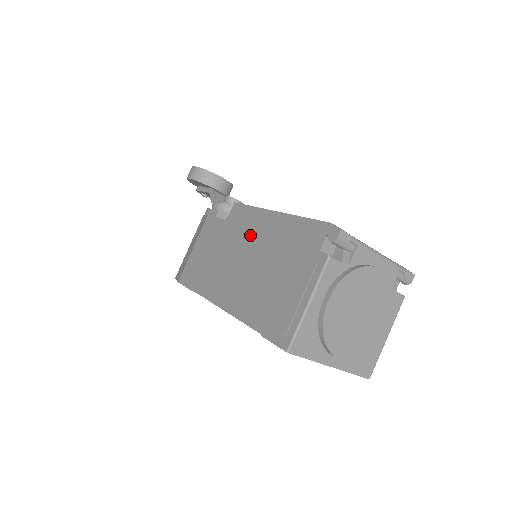
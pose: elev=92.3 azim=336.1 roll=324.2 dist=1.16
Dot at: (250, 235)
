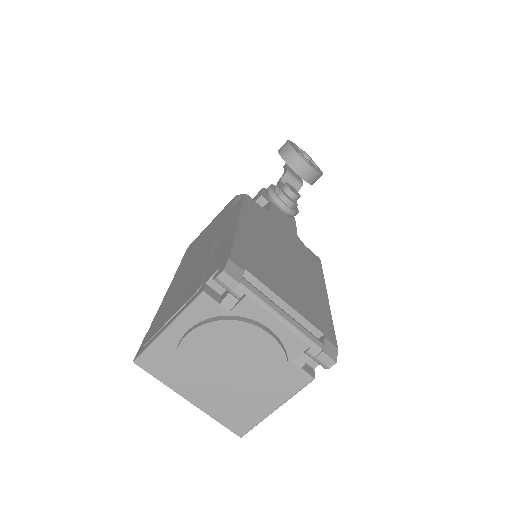
Dot at: (218, 233)
